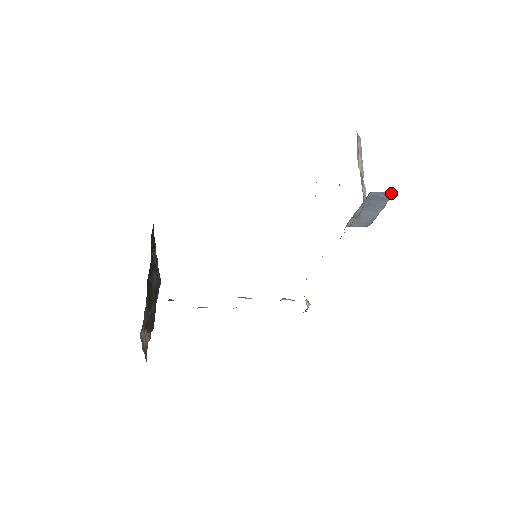
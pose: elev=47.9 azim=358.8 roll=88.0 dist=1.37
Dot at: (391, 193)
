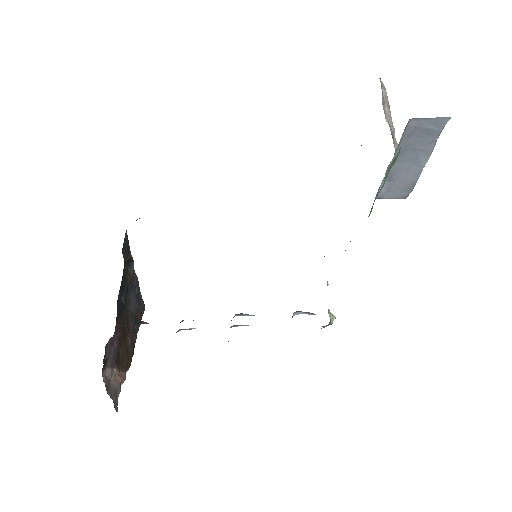
Dot at: (442, 119)
